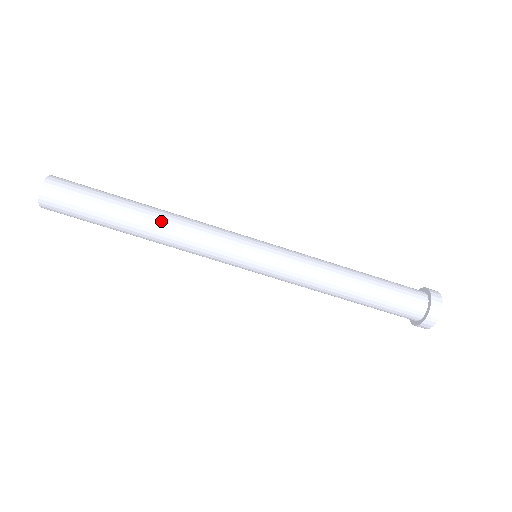
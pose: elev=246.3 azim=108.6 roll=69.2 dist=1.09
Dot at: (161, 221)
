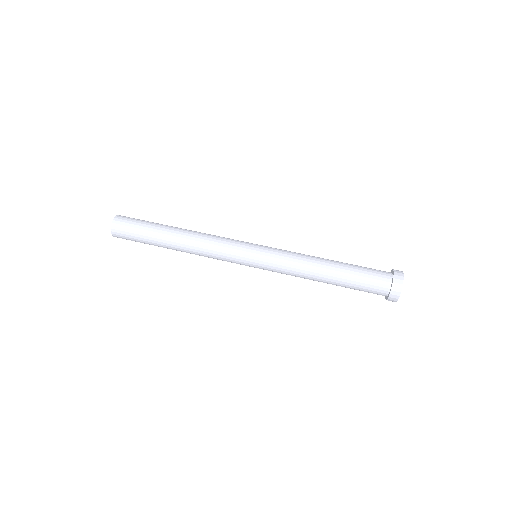
Dot at: (187, 235)
